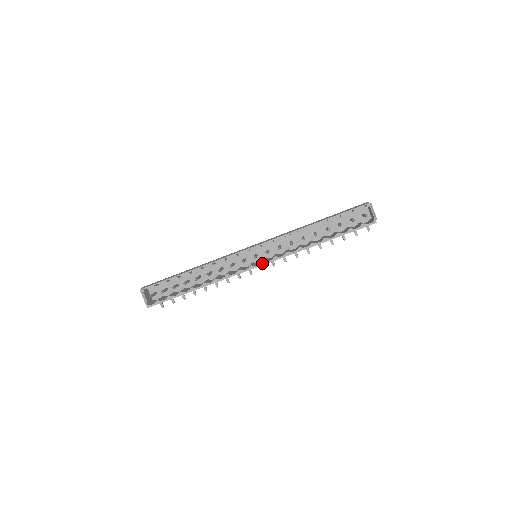
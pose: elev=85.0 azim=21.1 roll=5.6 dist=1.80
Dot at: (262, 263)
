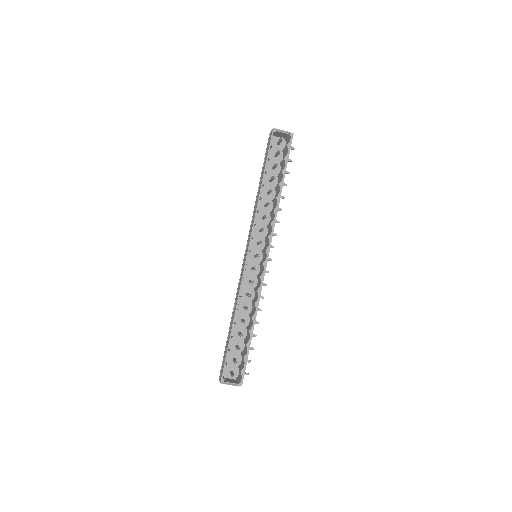
Dot at: (267, 252)
